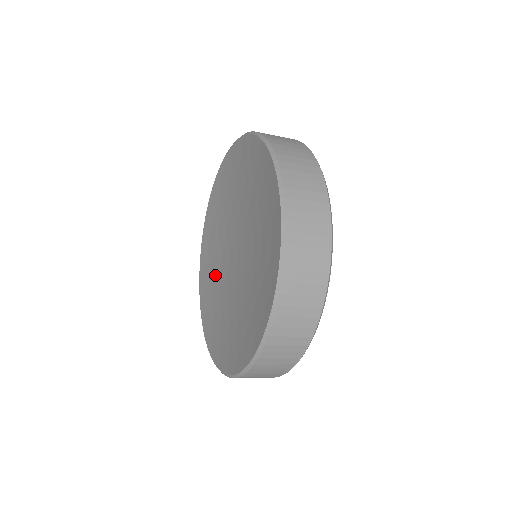
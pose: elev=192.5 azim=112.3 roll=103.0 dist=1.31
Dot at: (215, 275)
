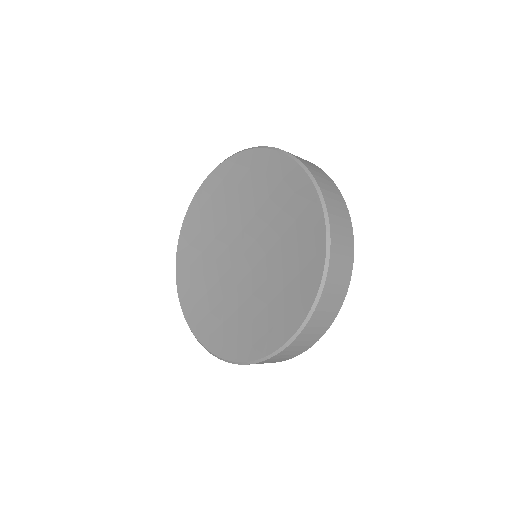
Dot at: (218, 305)
